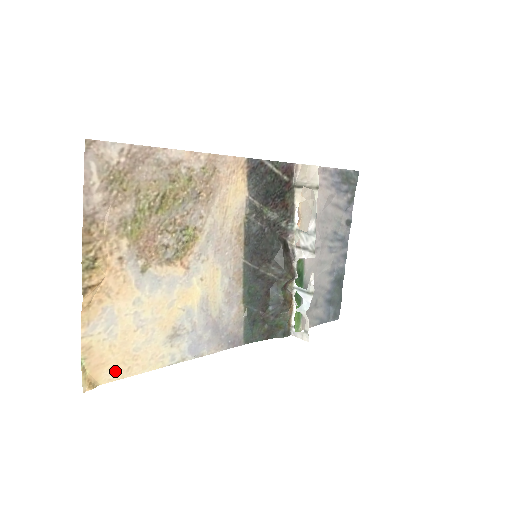
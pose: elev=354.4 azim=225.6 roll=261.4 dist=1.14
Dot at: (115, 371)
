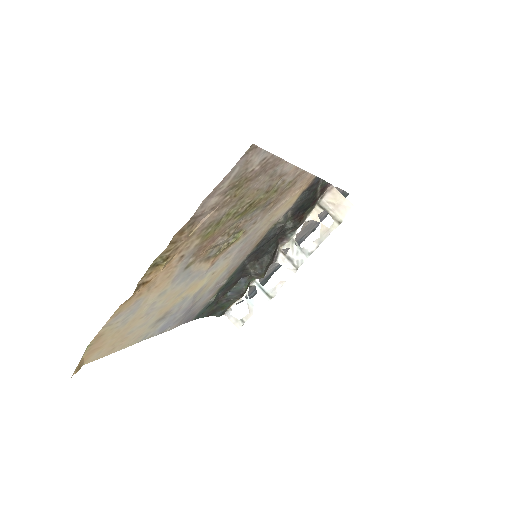
Dot at: (102, 352)
